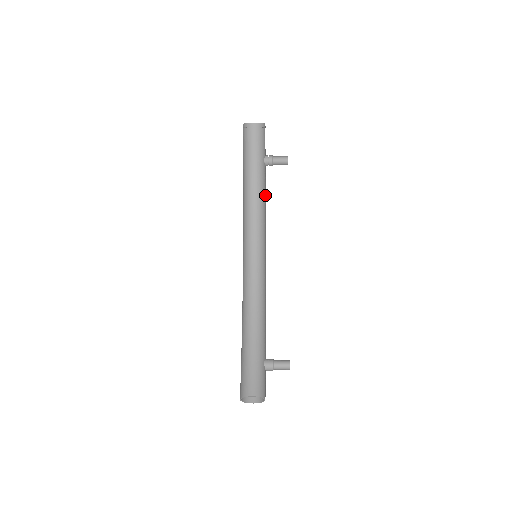
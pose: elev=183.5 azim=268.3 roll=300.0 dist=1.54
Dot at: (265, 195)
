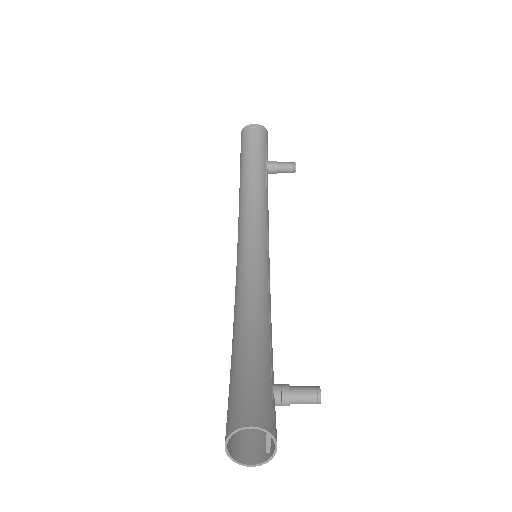
Dot at: occluded
